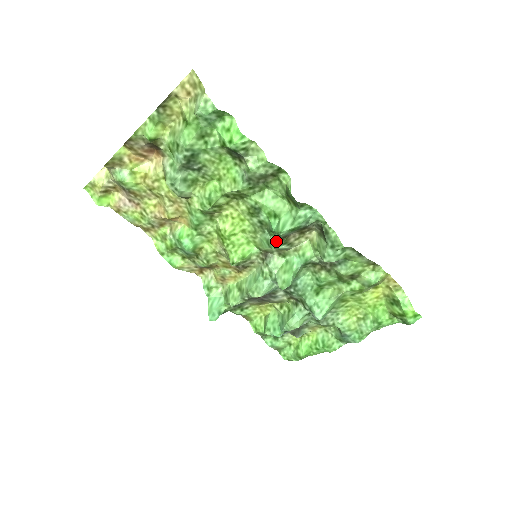
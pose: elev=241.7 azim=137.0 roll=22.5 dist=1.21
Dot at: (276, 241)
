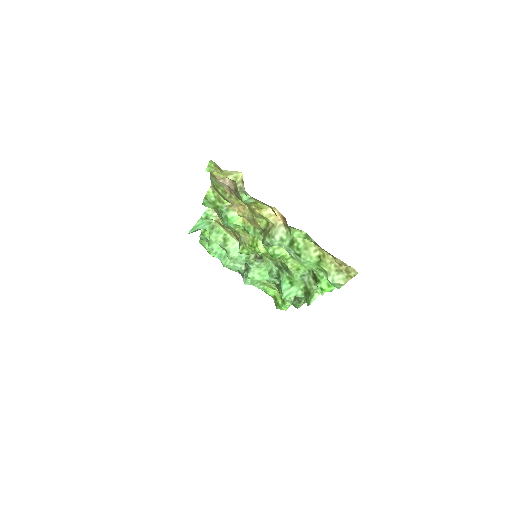
Dot at: (275, 277)
